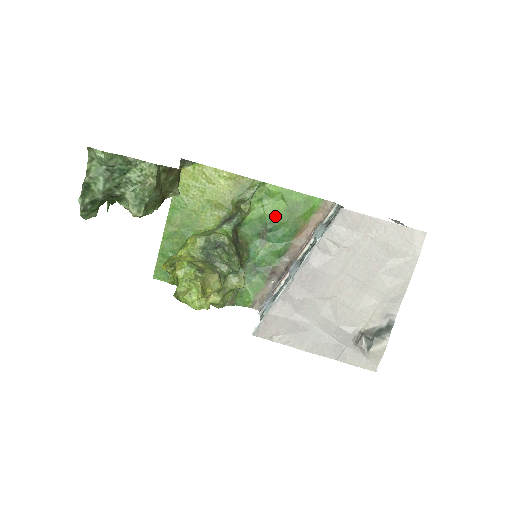
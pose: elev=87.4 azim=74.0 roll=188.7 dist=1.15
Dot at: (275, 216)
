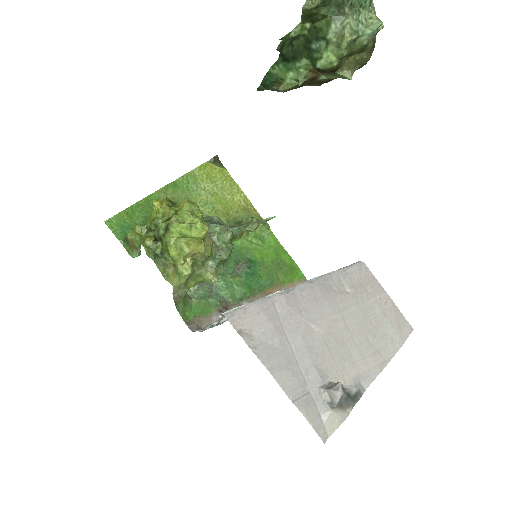
Dot at: (260, 259)
